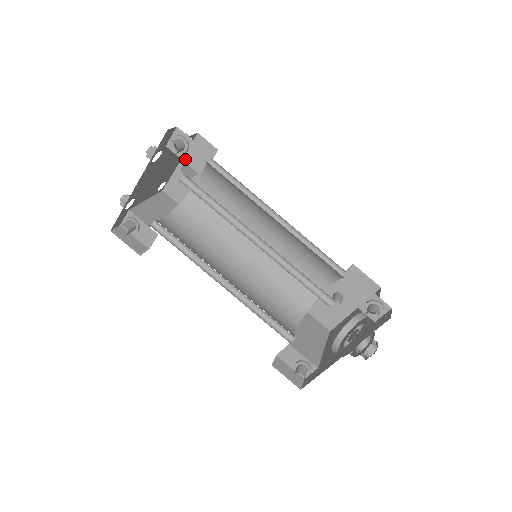
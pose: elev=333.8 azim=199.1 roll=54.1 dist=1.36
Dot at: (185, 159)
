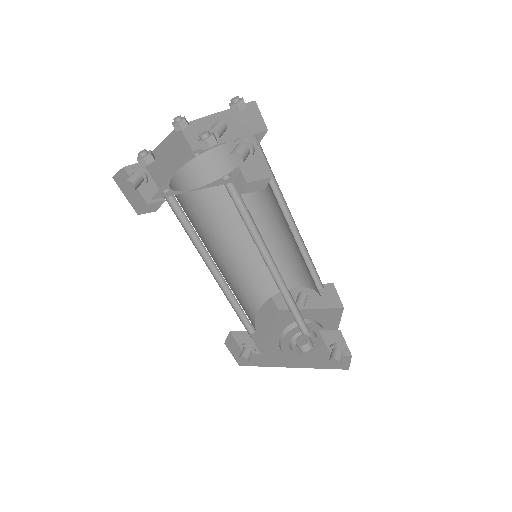
Dot at: (240, 163)
